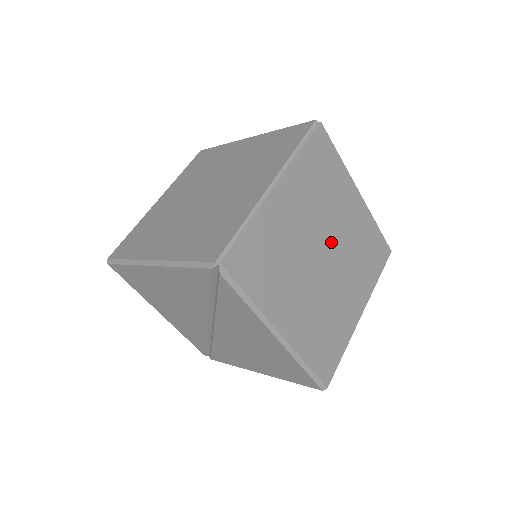
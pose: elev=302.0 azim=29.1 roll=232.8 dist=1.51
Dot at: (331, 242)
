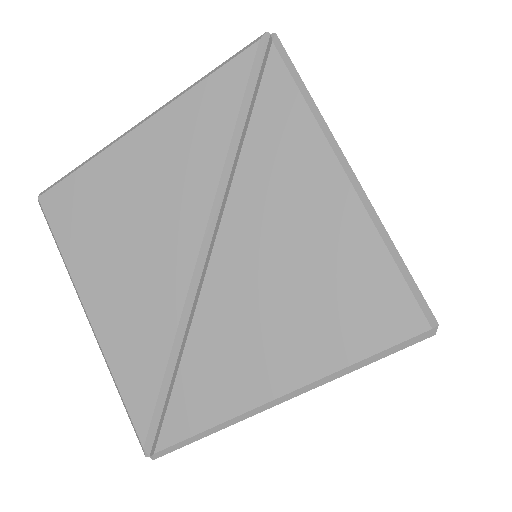
Dot at: occluded
